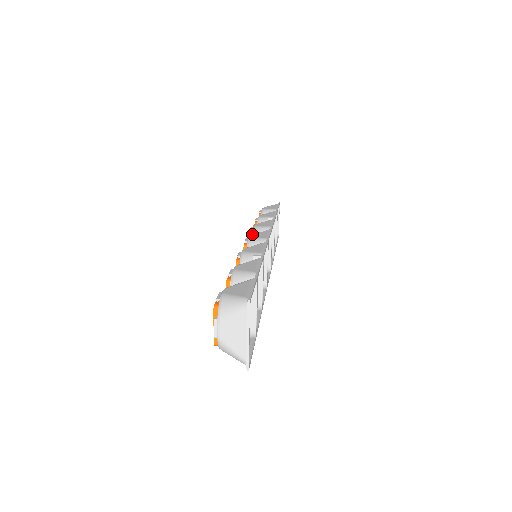
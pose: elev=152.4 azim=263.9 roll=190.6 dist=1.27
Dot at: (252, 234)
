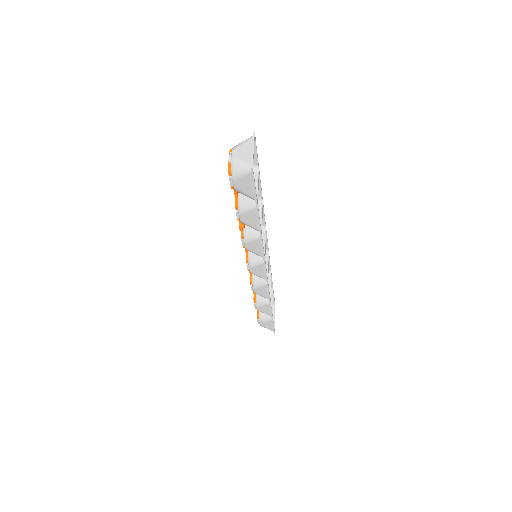
Dot at: occluded
